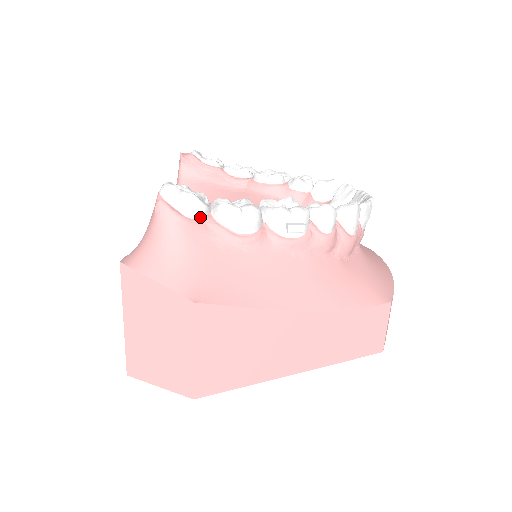
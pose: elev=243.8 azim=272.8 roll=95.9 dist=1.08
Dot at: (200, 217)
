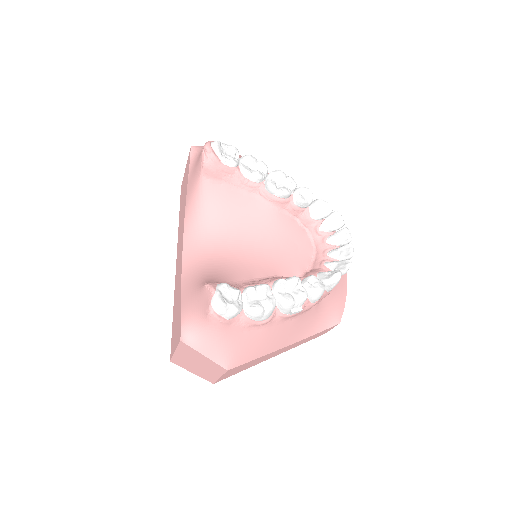
Dot at: (236, 315)
